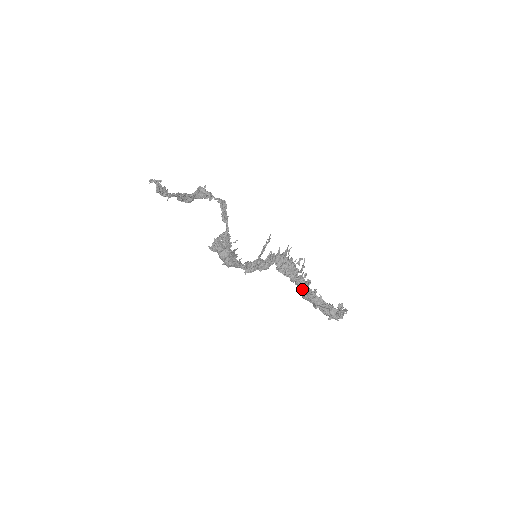
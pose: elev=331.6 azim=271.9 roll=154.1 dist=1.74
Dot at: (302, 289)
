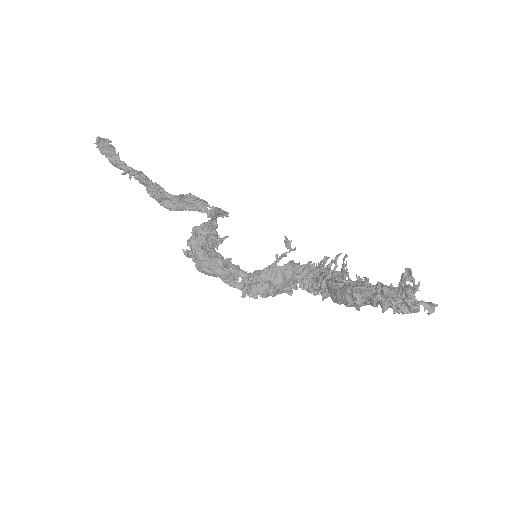
Dot at: (333, 286)
